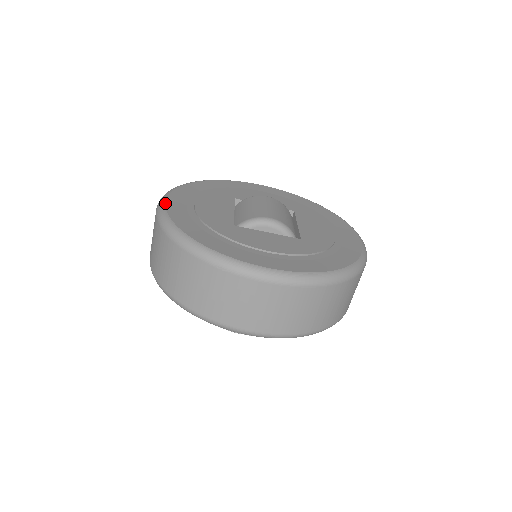
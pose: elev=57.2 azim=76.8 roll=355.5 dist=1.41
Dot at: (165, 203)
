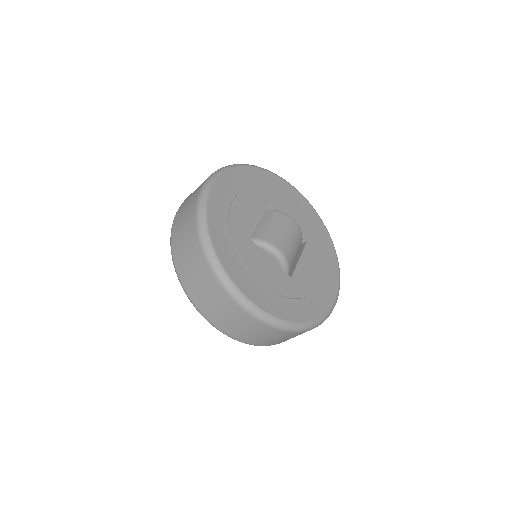
Dot at: (212, 186)
